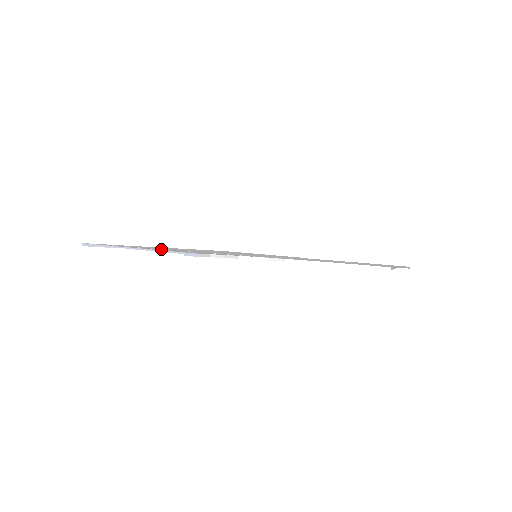
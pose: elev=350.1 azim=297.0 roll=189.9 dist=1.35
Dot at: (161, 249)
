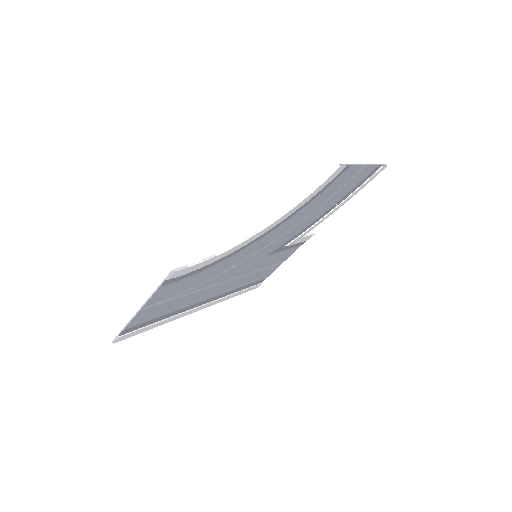
Dot at: (164, 298)
